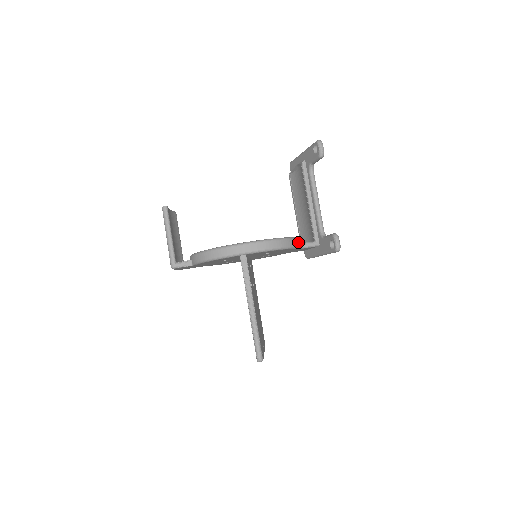
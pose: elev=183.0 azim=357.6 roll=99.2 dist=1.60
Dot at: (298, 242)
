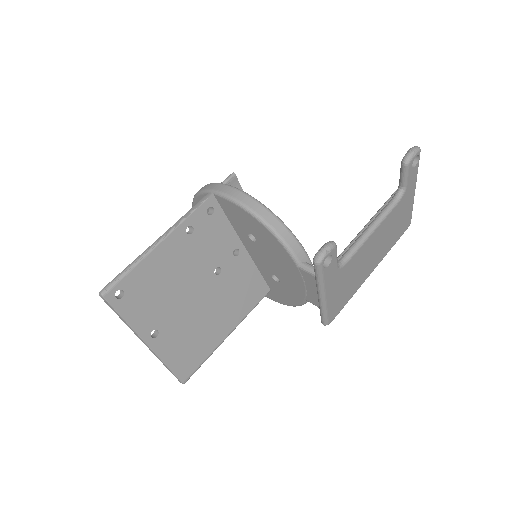
Dot at: (291, 240)
